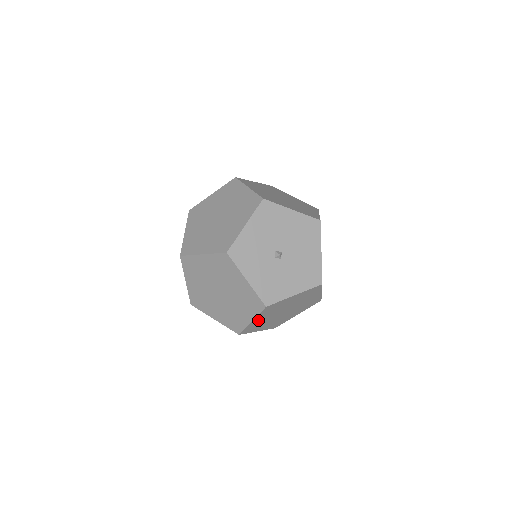
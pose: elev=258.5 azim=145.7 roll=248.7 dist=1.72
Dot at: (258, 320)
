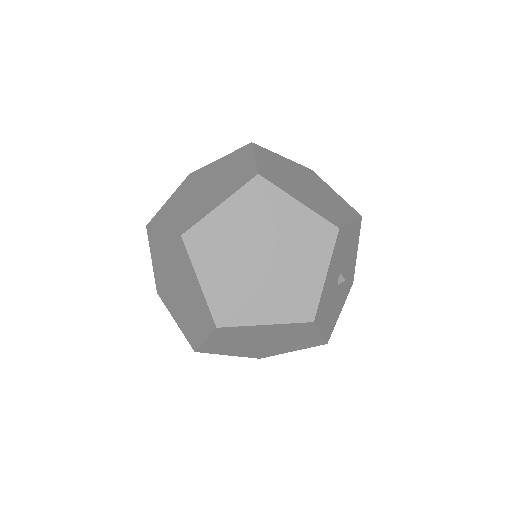
Dot at: (260, 328)
